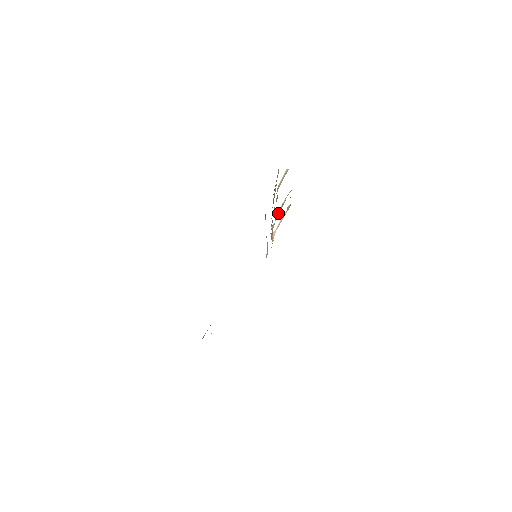
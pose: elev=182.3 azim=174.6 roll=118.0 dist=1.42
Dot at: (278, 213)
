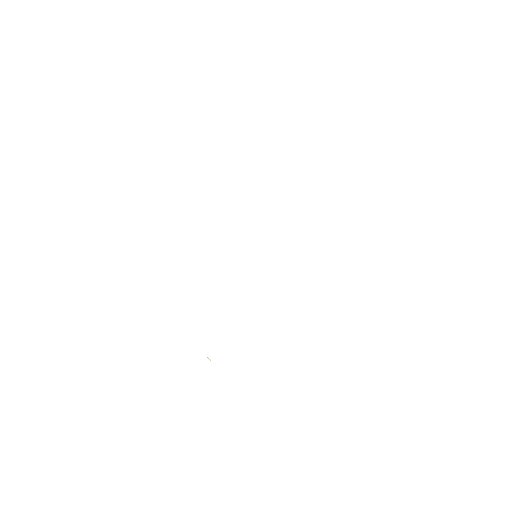
Dot at: occluded
